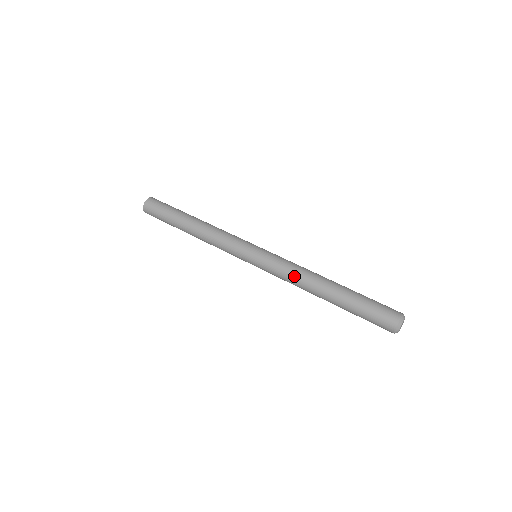
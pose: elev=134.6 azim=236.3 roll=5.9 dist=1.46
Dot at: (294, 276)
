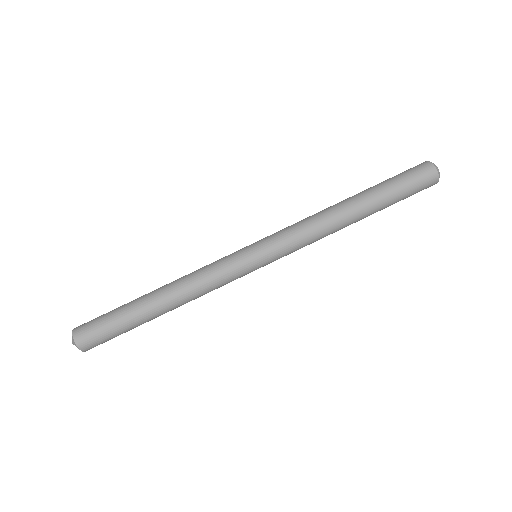
Dot at: occluded
